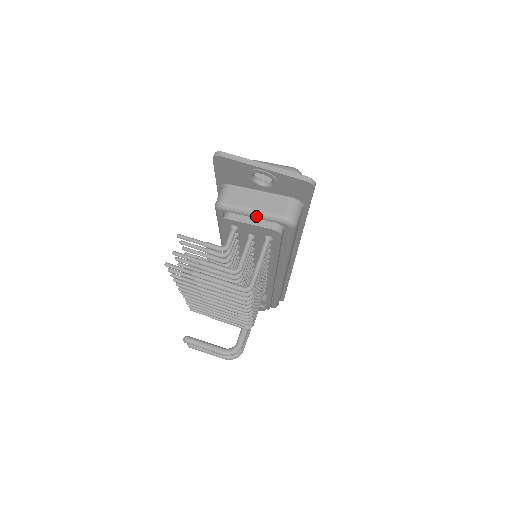
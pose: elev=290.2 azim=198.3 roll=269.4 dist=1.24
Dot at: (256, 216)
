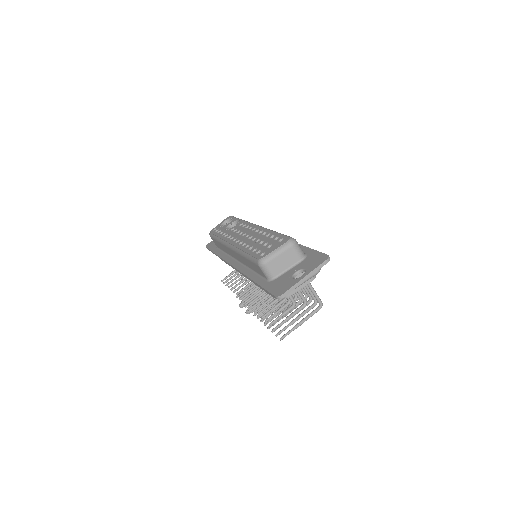
Dot at: (302, 284)
